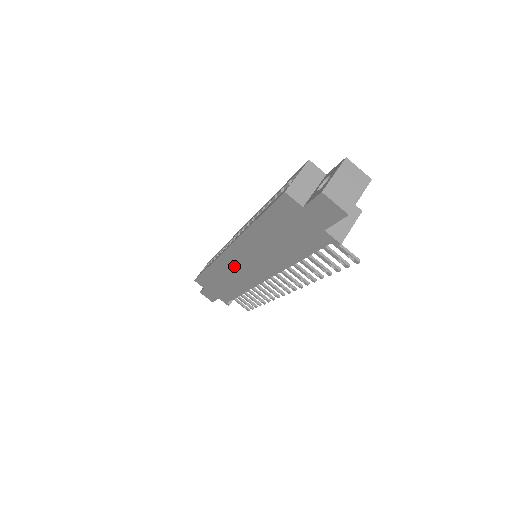
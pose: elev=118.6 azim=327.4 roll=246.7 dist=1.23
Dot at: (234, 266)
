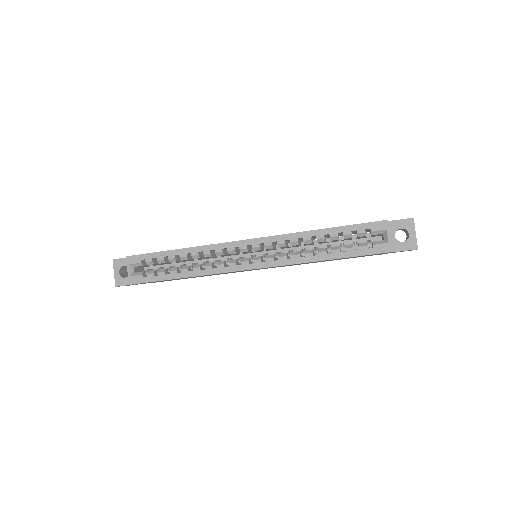
Dot at: (239, 271)
